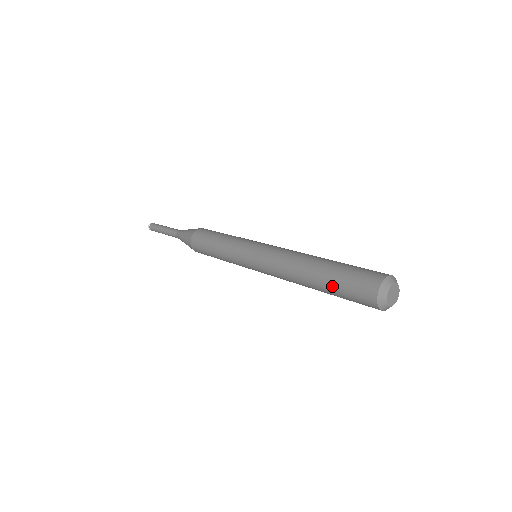
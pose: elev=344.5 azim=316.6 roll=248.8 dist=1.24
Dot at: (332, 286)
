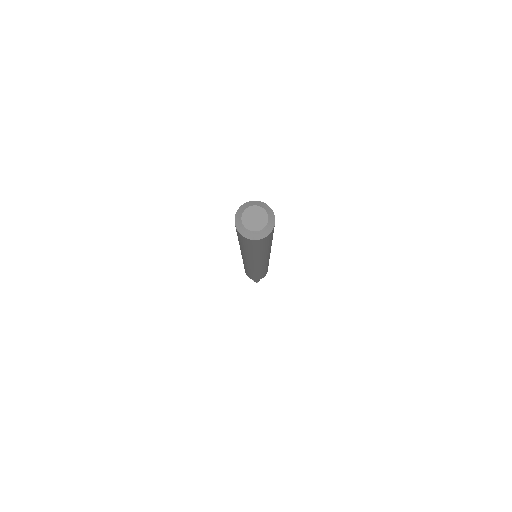
Dot at: (246, 249)
